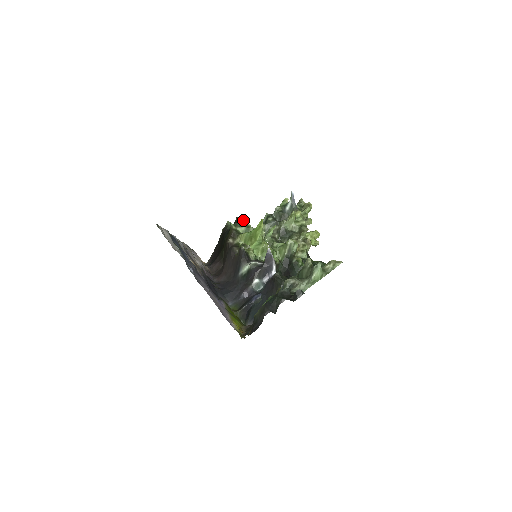
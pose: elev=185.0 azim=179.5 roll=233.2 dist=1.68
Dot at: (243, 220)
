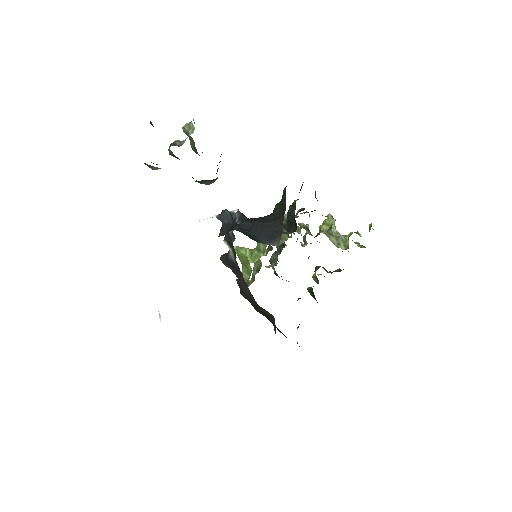
Dot at: occluded
